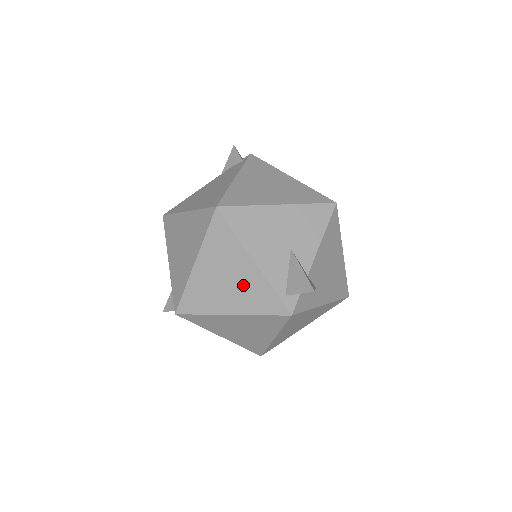
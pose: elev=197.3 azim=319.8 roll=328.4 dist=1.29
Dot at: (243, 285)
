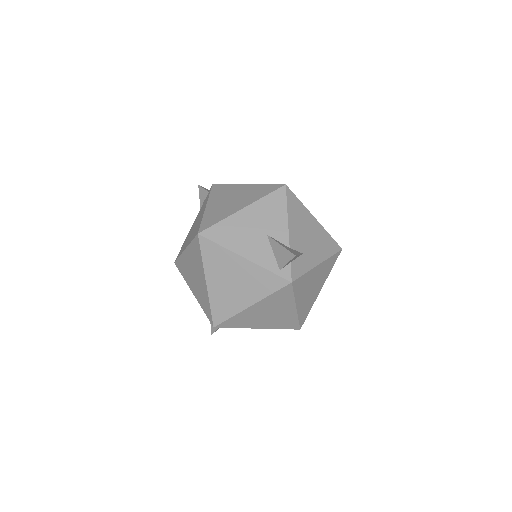
Dot at: (246, 279)
